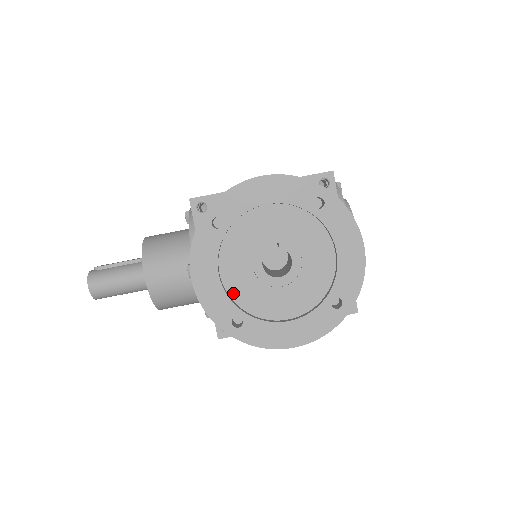
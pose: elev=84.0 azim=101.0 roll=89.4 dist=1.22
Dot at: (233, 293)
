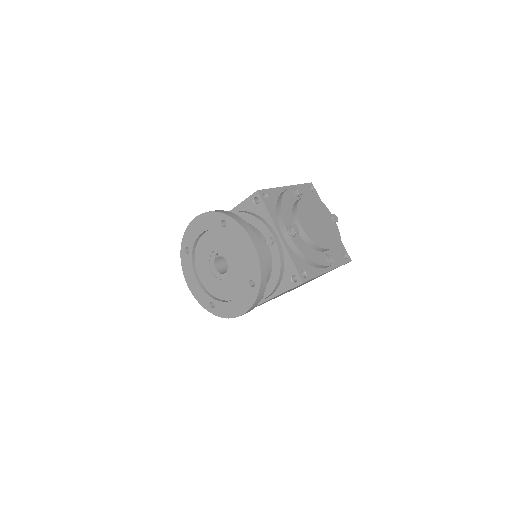
Dot at: (208, 288)
